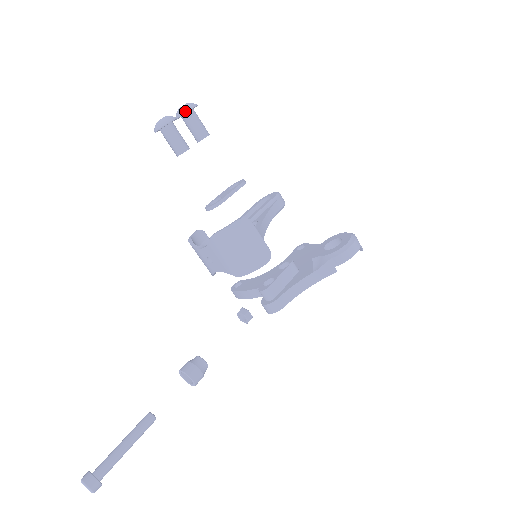
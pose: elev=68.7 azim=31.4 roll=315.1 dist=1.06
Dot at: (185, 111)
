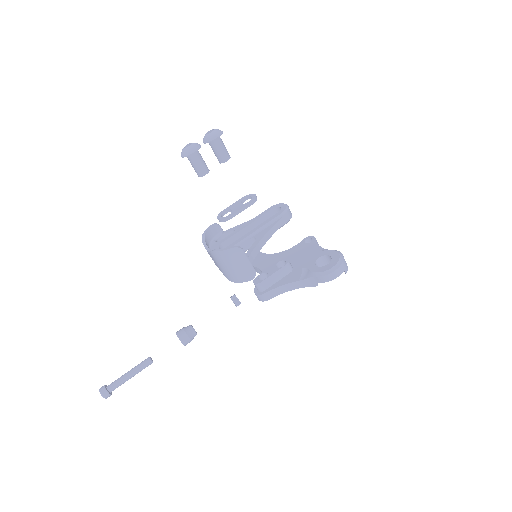
Dot at: (209, 141)
